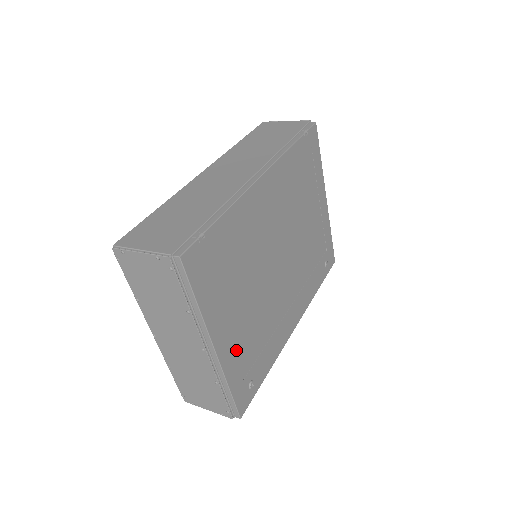
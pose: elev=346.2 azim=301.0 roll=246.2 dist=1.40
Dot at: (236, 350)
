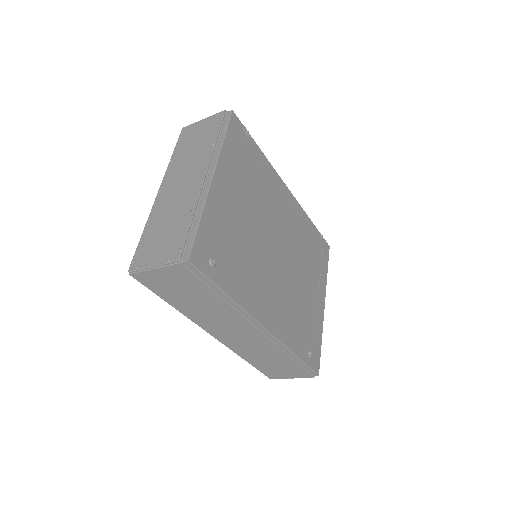
Dot at: (222, 213)
